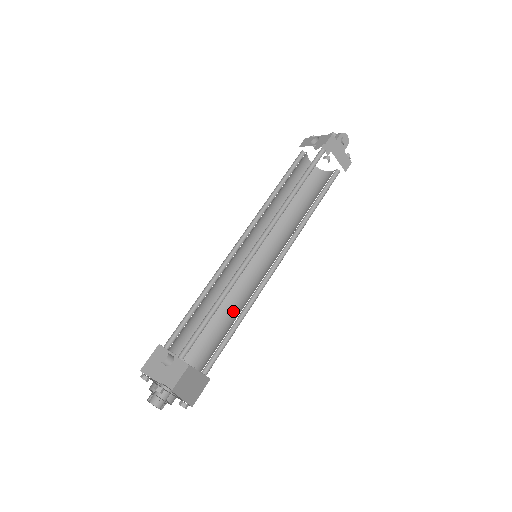
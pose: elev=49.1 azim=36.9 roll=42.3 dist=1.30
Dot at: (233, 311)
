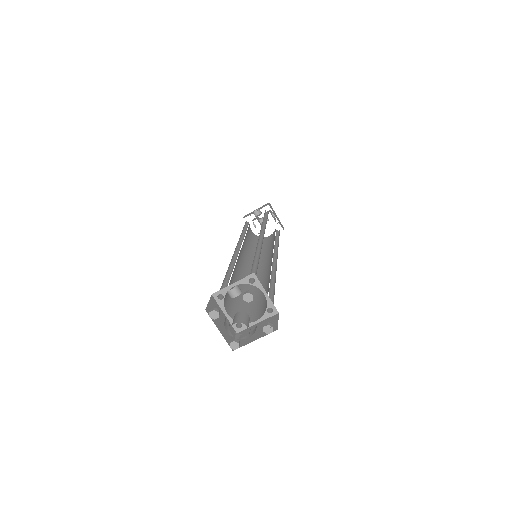
Dot at: (256, 291)
